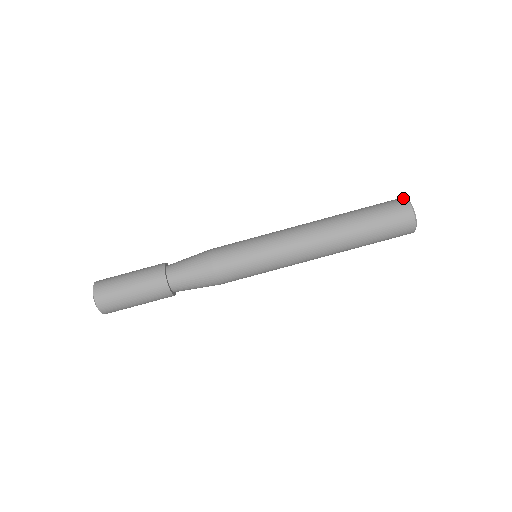
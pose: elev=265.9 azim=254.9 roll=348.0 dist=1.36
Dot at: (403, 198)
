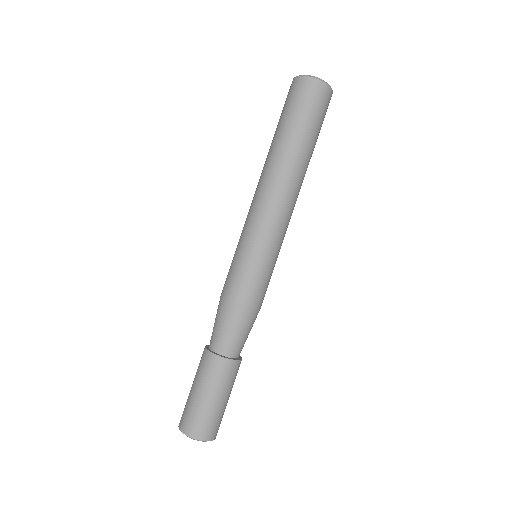
Dot at: (308, 79)
